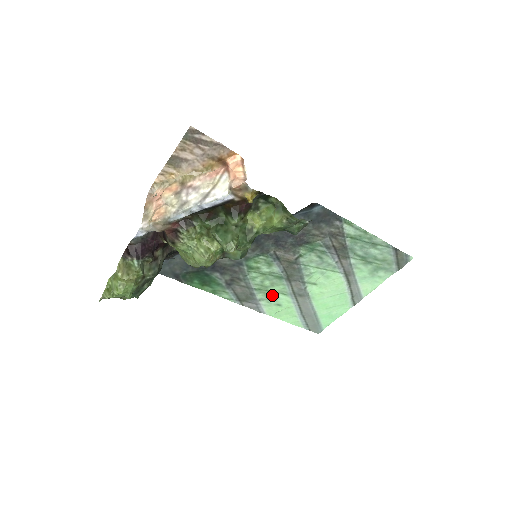
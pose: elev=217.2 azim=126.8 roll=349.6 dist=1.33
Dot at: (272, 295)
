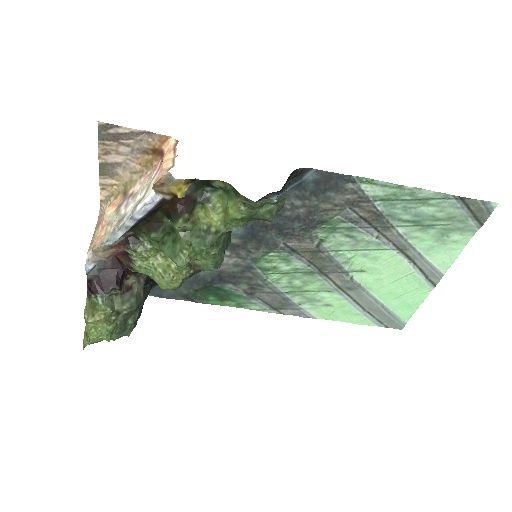
Dot at: (312, 295)
